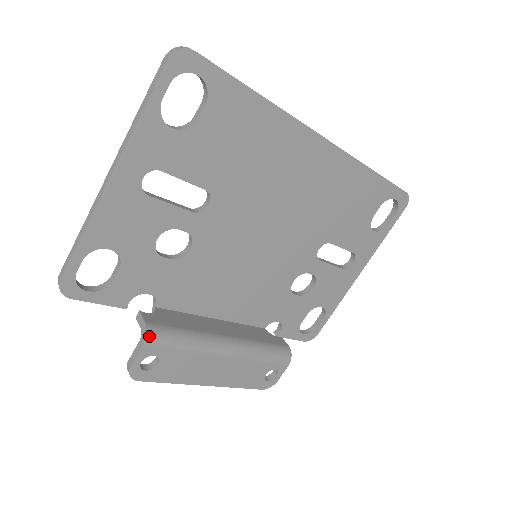
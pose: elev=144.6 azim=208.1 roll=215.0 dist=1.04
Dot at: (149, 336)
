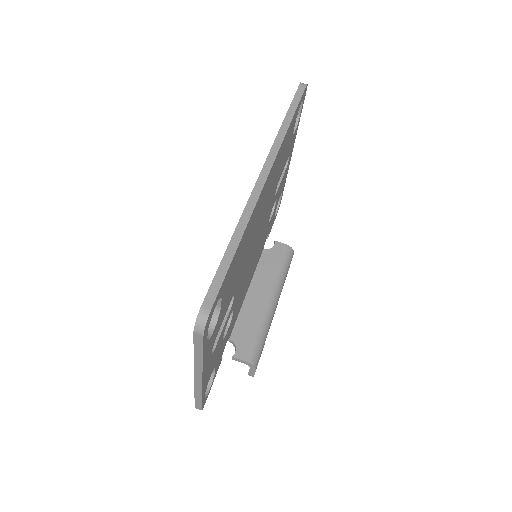
Dot at: (255, 364)
